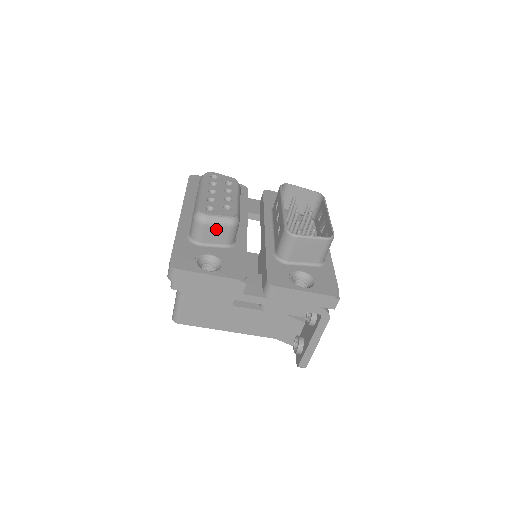
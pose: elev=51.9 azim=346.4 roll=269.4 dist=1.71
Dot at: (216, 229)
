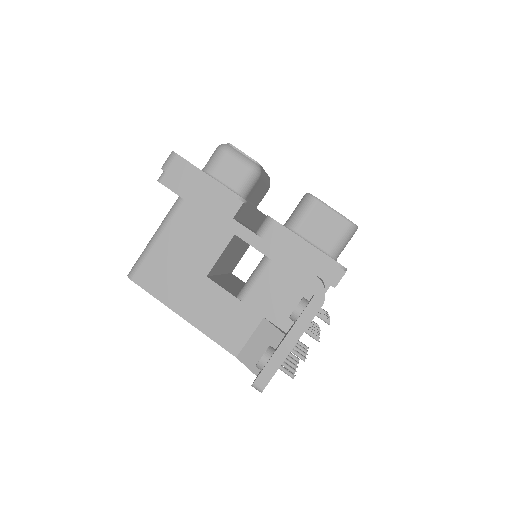
Dot at: (234, 164)
